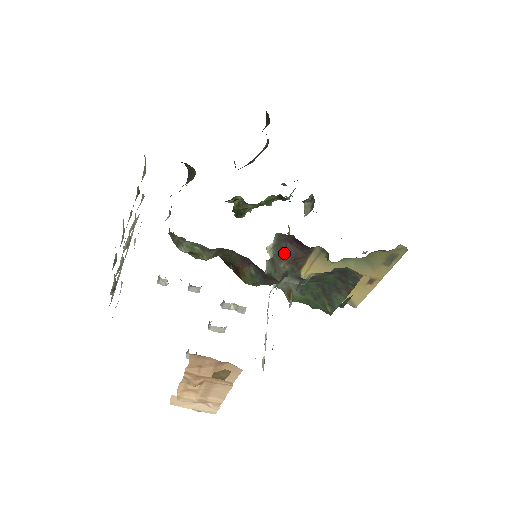
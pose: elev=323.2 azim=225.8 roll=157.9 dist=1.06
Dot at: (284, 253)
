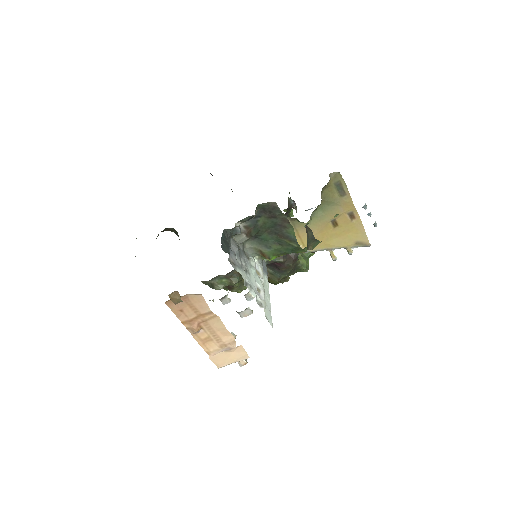
Dot at: occluded
